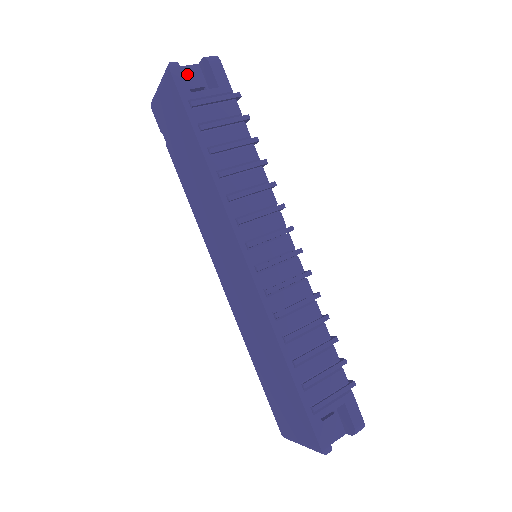
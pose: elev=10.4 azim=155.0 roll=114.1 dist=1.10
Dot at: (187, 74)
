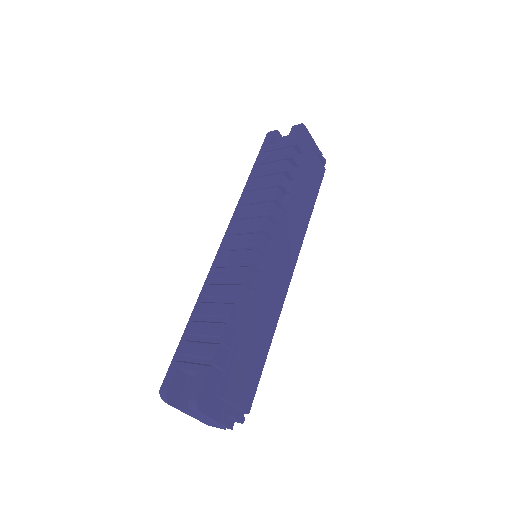
Dot at: occluded
